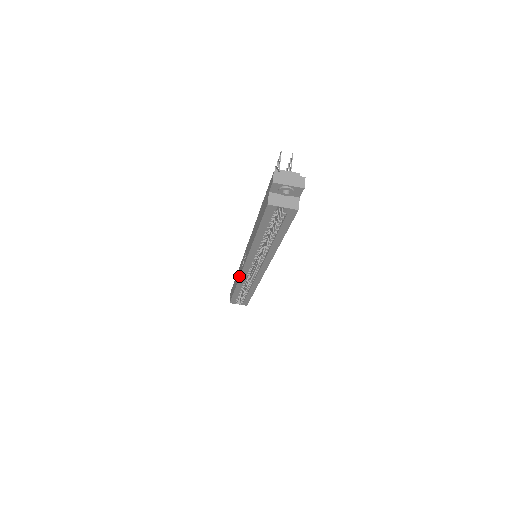
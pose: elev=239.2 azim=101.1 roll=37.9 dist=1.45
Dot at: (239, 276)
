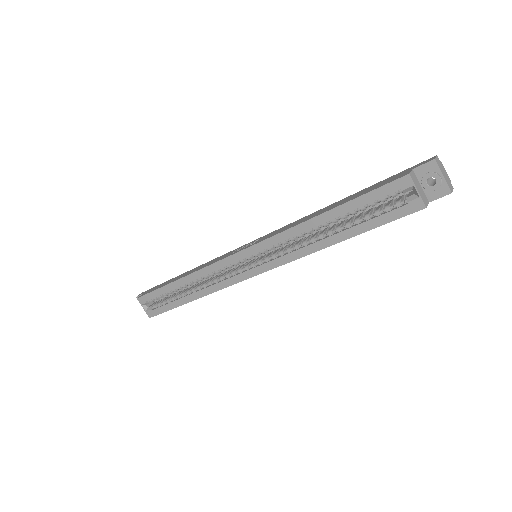
Dot at: (213, 262)
